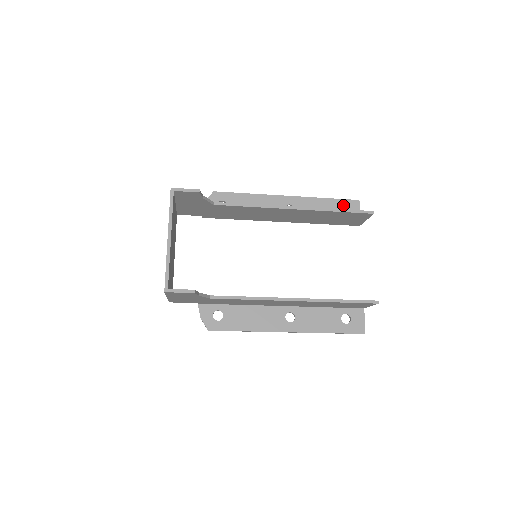
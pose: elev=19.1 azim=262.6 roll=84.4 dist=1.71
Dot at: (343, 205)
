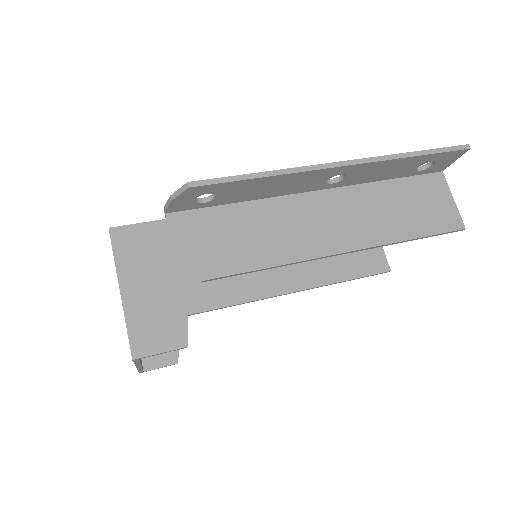
Dot at: (435, 159)
